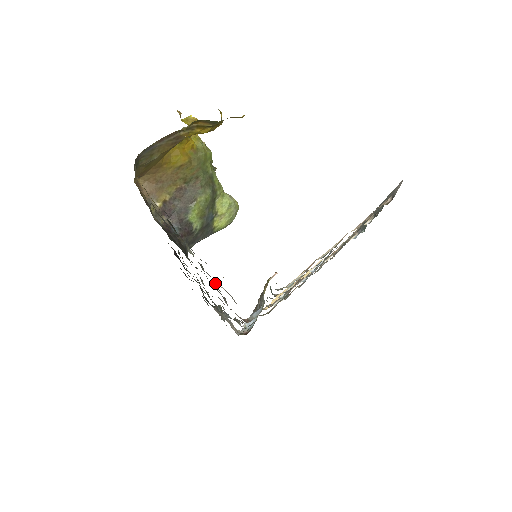
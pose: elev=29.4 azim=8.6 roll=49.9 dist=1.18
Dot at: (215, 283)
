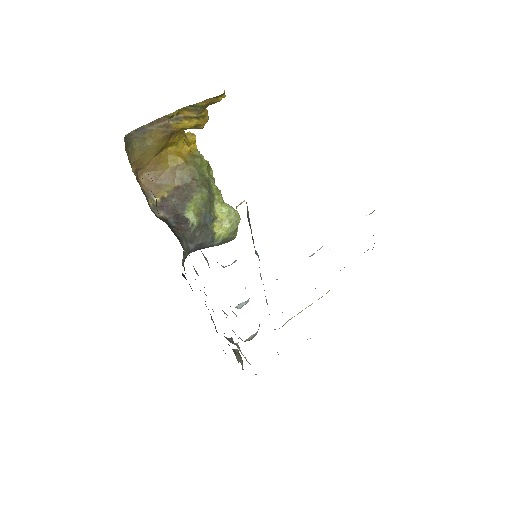
Dot at: occluded
